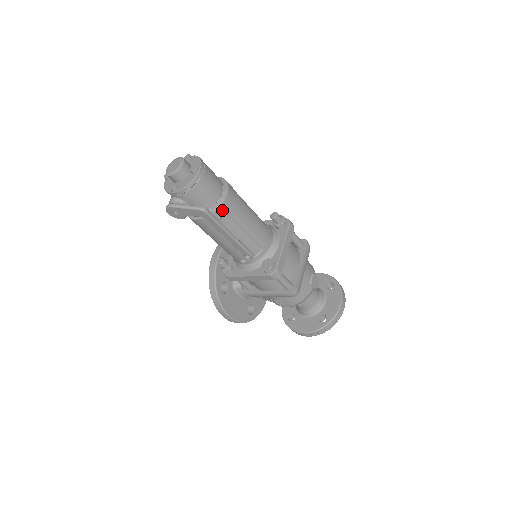
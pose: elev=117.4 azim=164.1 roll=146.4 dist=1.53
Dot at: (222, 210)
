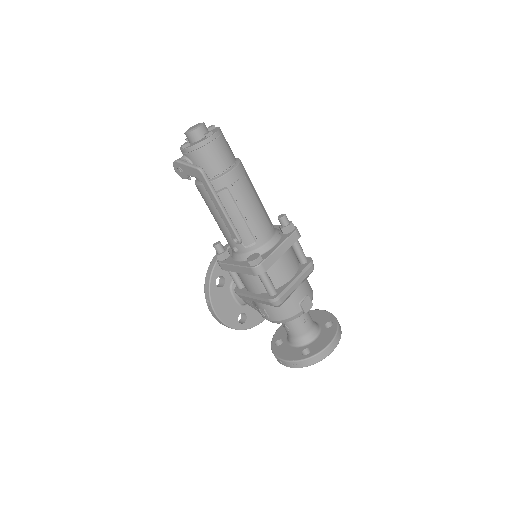
Dot at: (223, 182)
